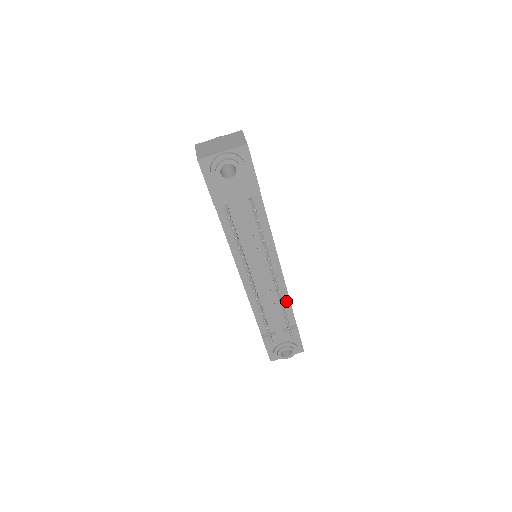
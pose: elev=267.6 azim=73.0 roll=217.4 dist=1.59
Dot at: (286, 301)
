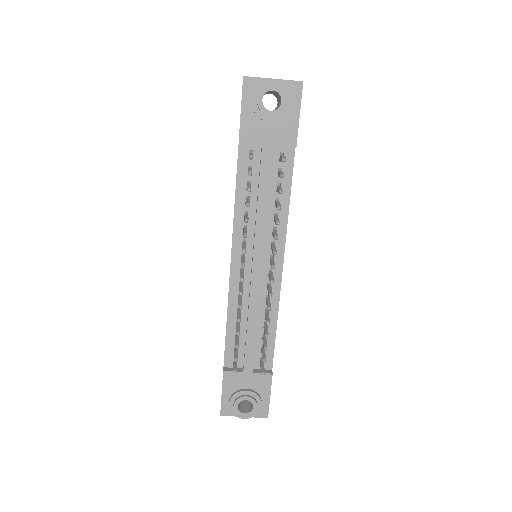
Dot at: (272, 326)
